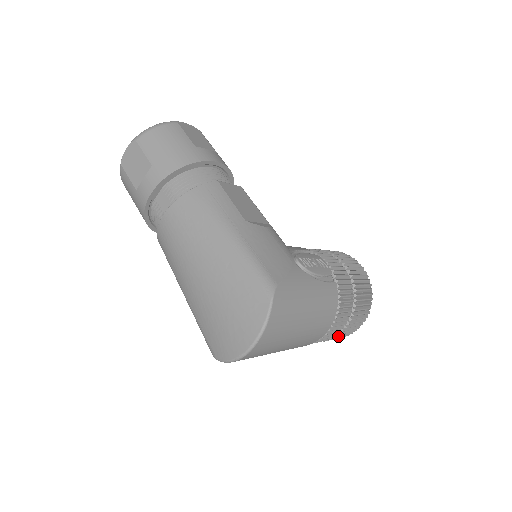
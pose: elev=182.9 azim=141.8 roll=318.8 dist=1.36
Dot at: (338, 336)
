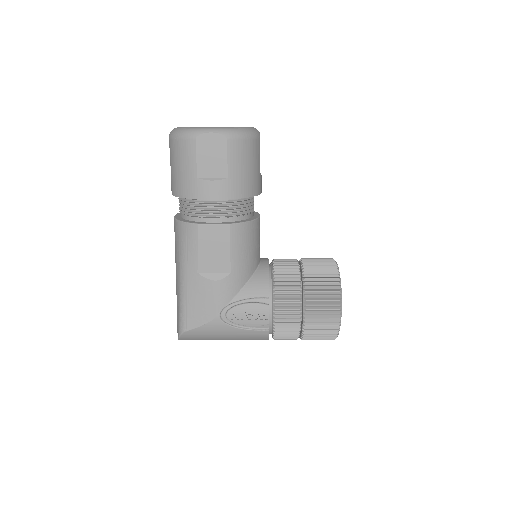
Dot at: occluded
